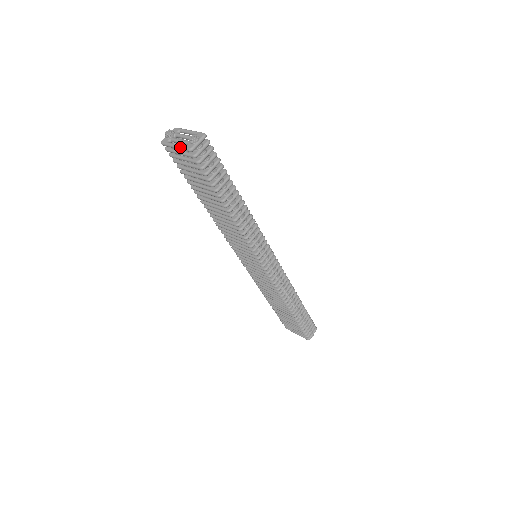
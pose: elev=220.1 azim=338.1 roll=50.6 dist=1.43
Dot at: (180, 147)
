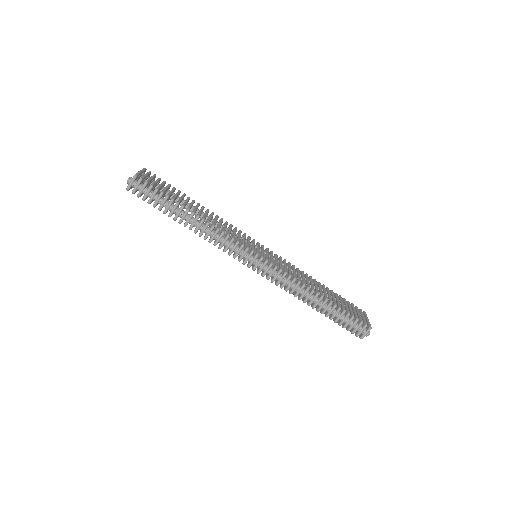
Dot at: occluded
